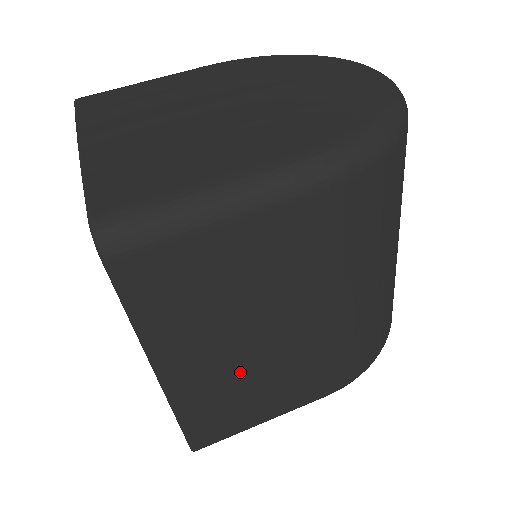
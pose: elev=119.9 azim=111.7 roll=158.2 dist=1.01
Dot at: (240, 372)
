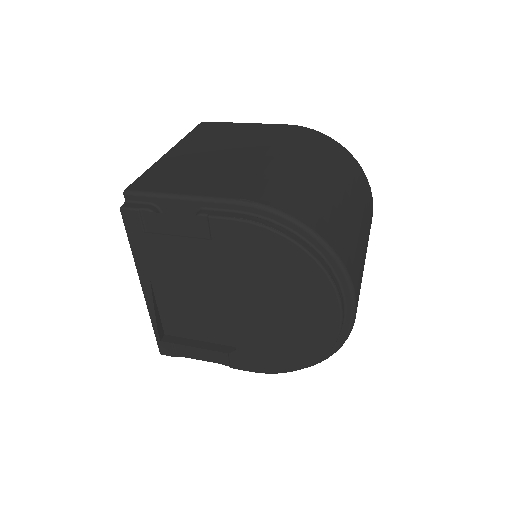
Dot at: (201, 163)
